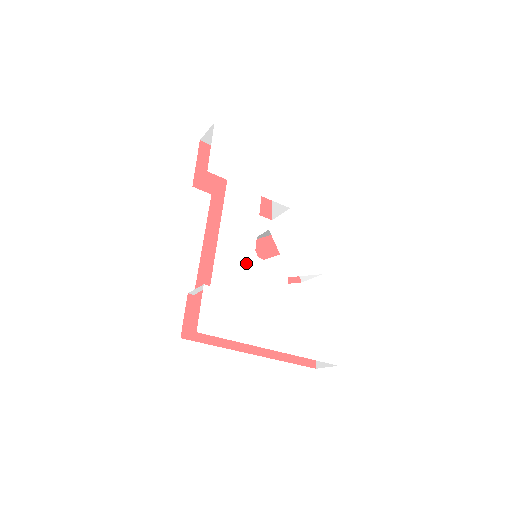
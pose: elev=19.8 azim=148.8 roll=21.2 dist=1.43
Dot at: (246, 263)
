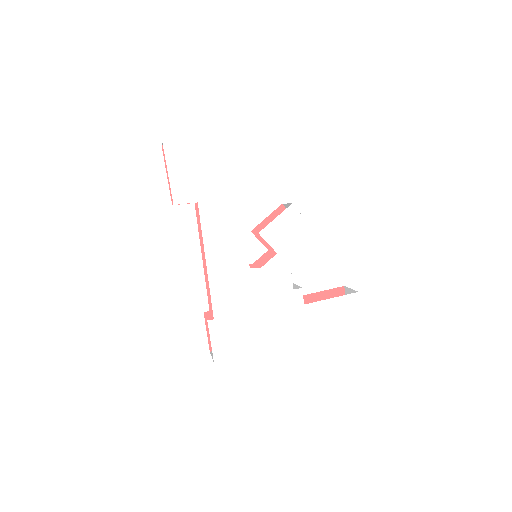
Dot at: (243, 281)
